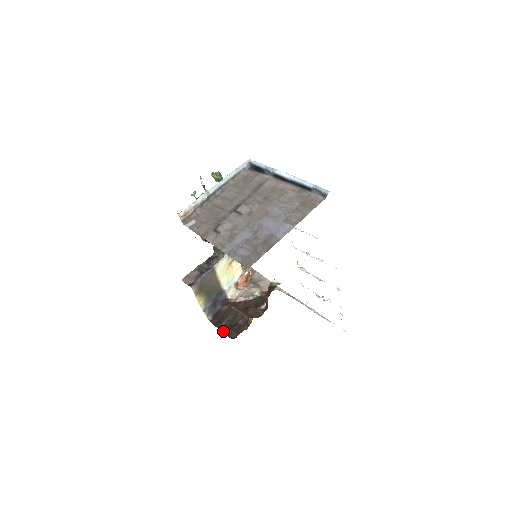
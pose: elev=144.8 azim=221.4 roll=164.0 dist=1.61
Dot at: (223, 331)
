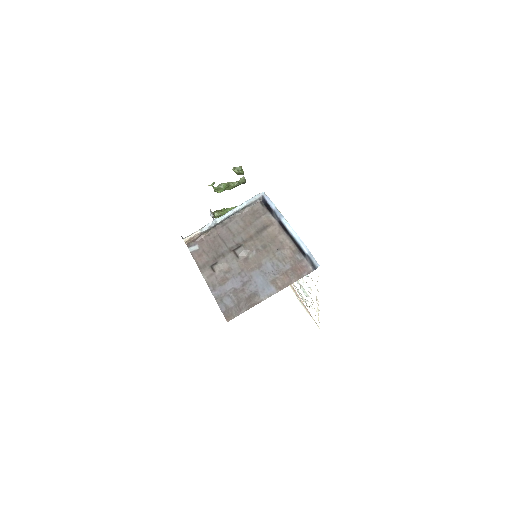
Dot at: occluded
